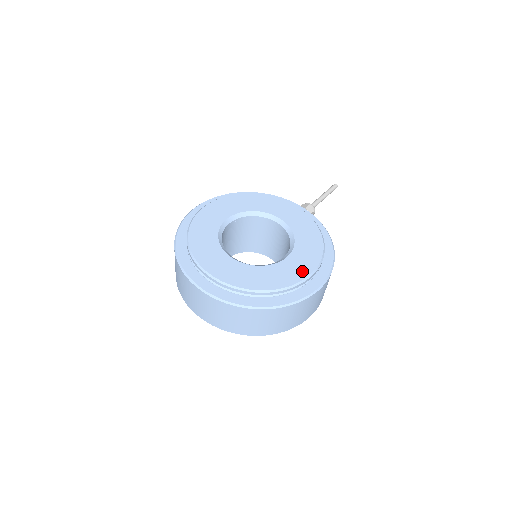
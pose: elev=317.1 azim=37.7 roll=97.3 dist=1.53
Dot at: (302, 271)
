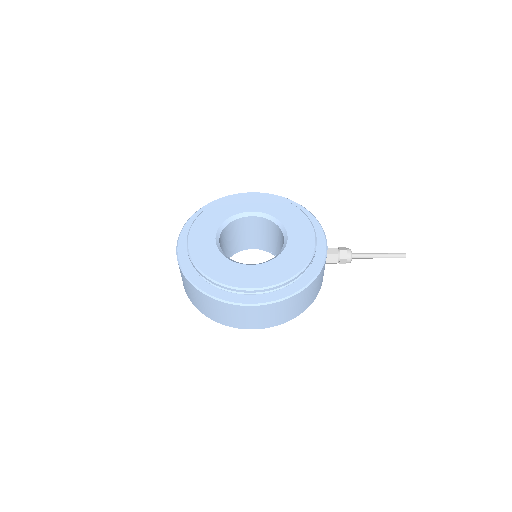
Dot at: (244, 281)
